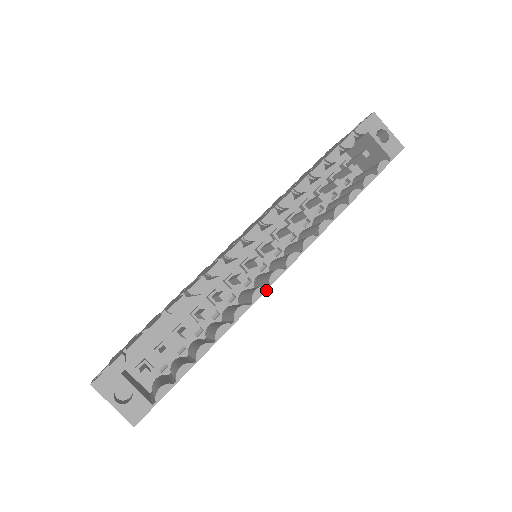
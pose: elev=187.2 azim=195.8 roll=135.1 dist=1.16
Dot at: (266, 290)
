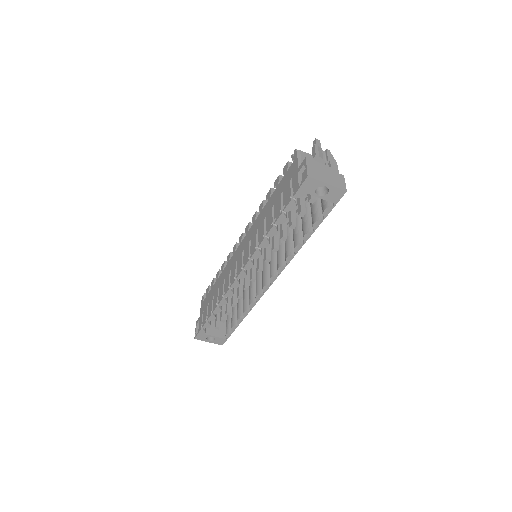
Dot at: occluded
